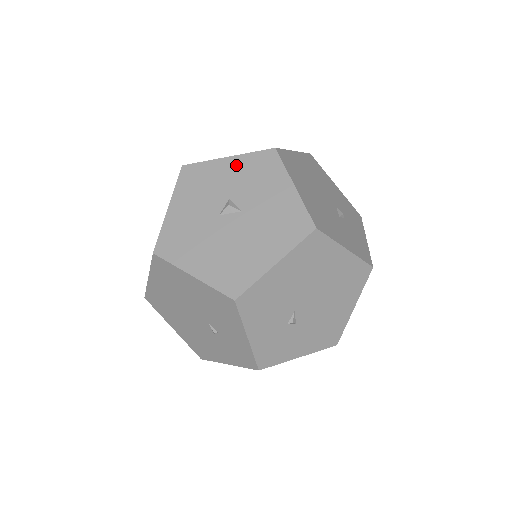
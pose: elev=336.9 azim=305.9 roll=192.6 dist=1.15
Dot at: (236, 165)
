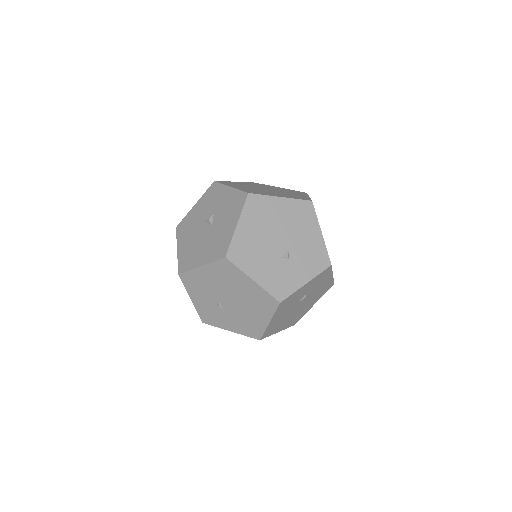
Dot at: (229, 194)
